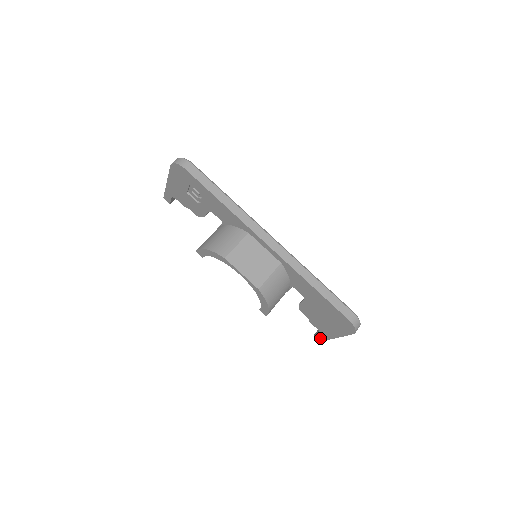
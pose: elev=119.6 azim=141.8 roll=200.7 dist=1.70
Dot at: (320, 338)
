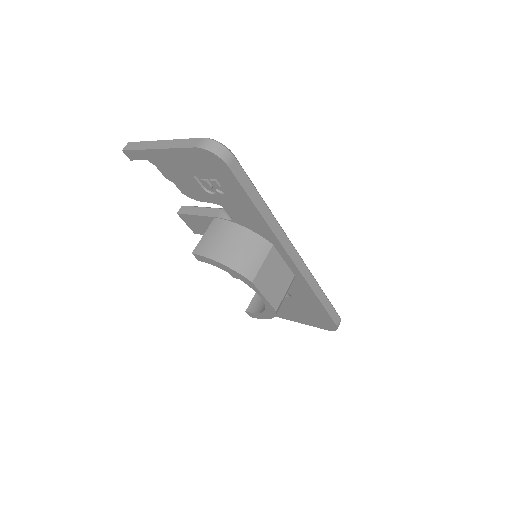
Dot at: occluded
